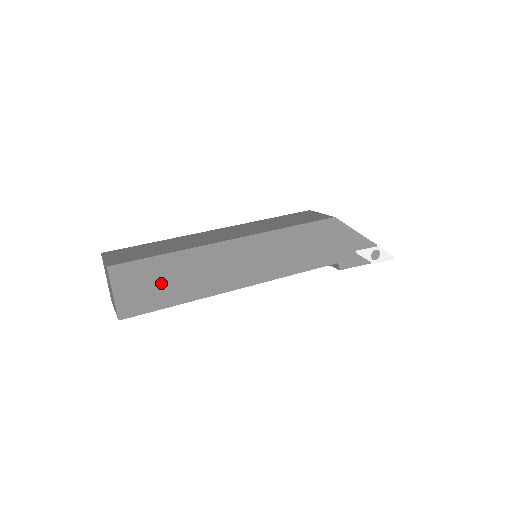
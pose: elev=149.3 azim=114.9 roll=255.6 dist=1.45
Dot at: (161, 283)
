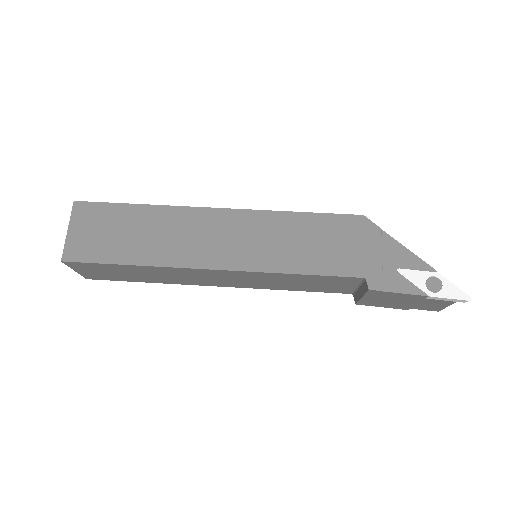
Dot at: (121, 234)
